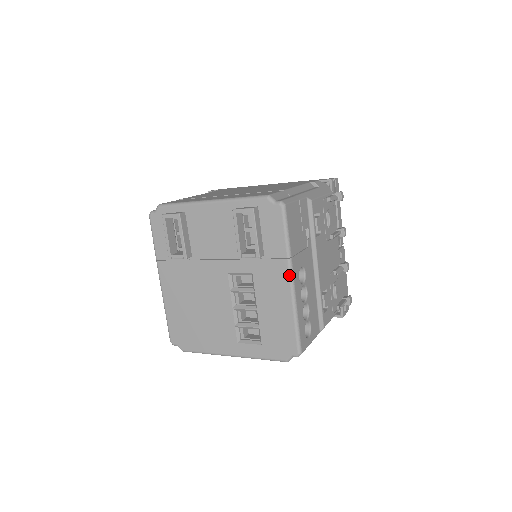
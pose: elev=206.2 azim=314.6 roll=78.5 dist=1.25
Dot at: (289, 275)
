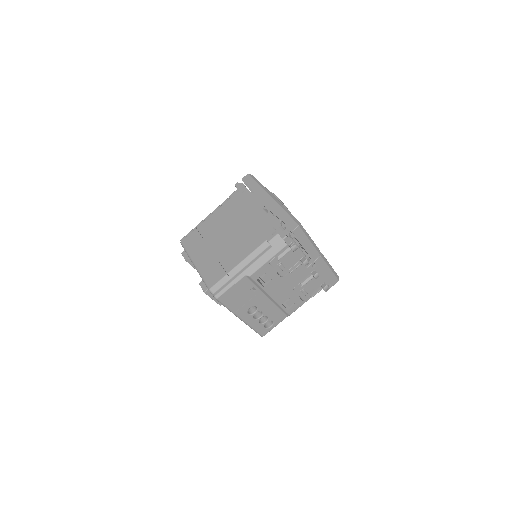
Dot at: occluded
